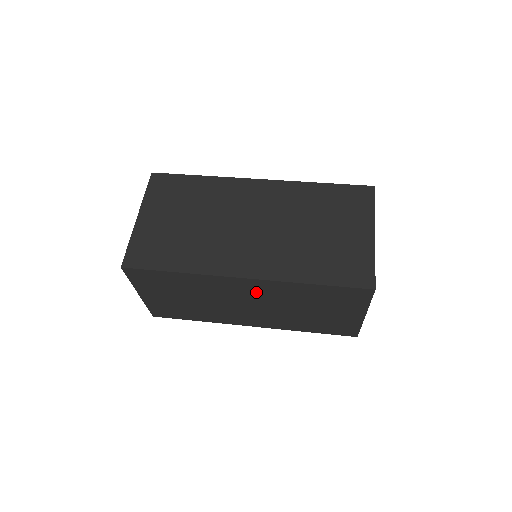
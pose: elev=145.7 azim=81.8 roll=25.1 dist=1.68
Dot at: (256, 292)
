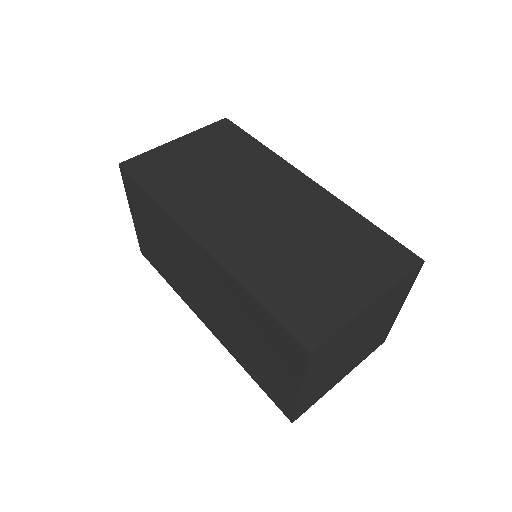
Dot at: (208, 273)
